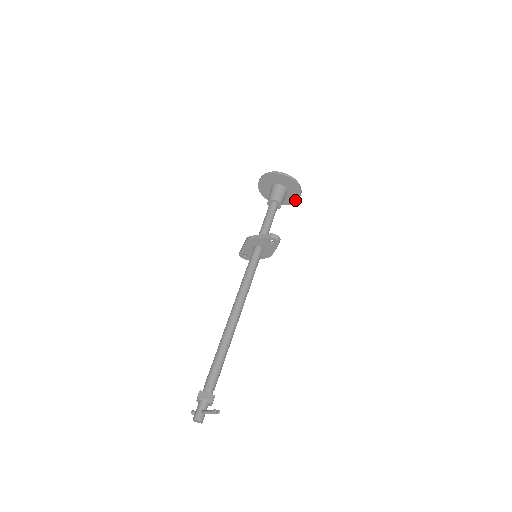
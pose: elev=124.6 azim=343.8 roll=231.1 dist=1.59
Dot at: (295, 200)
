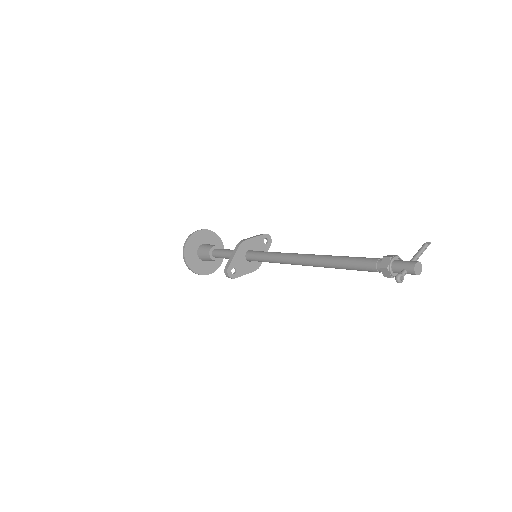
Dot at: (217, 266)
